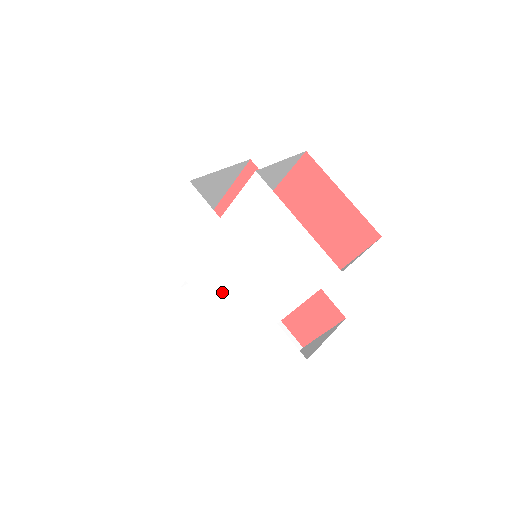
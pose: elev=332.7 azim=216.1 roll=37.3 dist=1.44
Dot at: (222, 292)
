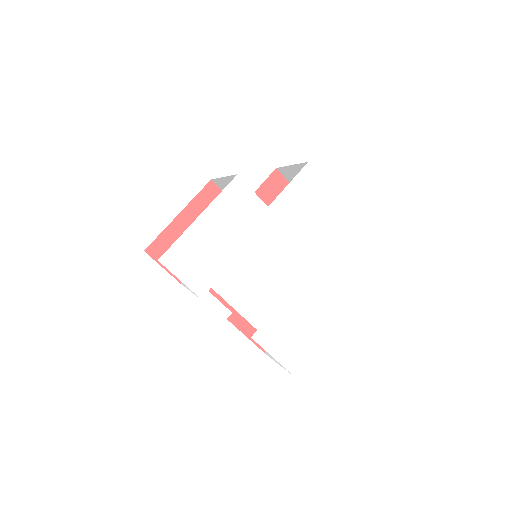
Dot at: (259, 285)
